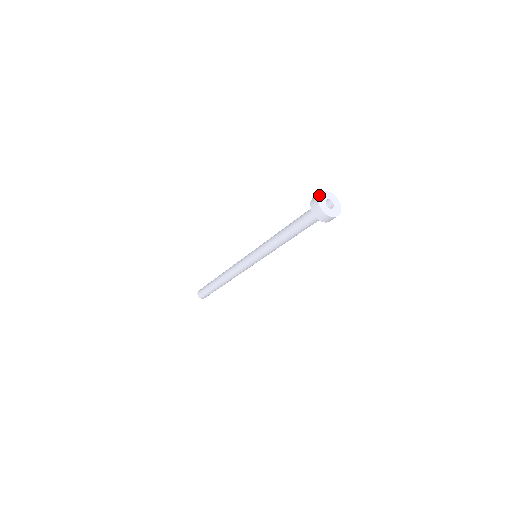
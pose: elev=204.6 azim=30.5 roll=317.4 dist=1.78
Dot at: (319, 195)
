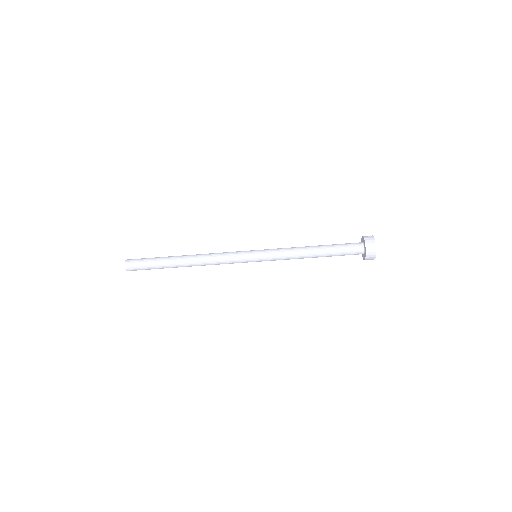
Dot at: (375, 243)
